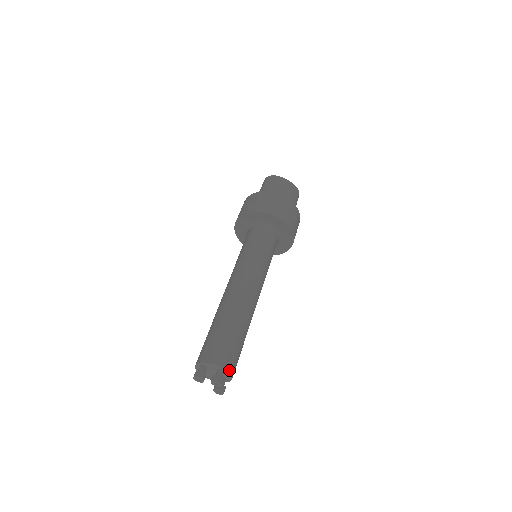
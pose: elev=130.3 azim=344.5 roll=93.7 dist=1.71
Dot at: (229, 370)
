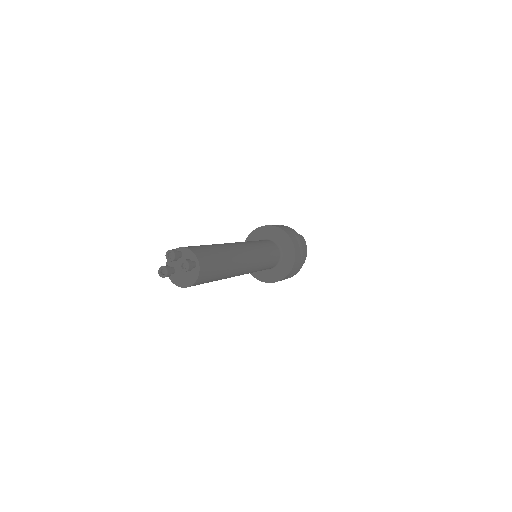
Dot at: (184, 247)
